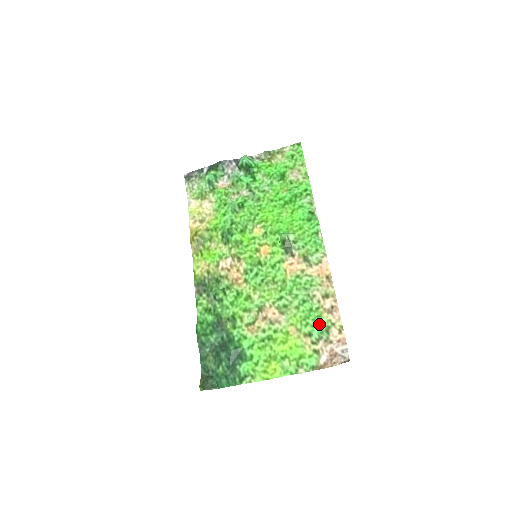
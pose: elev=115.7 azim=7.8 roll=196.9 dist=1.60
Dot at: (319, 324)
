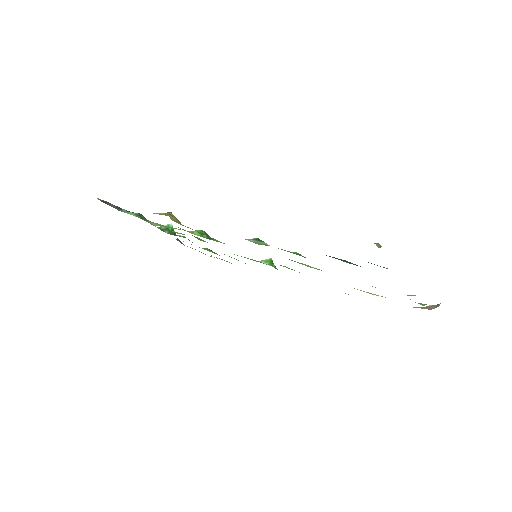
Dot at: occluded
